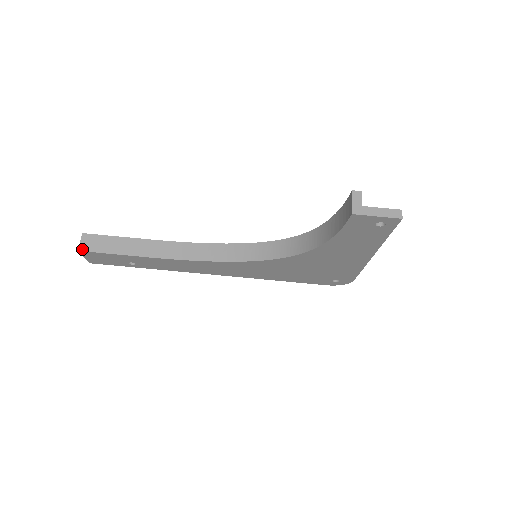
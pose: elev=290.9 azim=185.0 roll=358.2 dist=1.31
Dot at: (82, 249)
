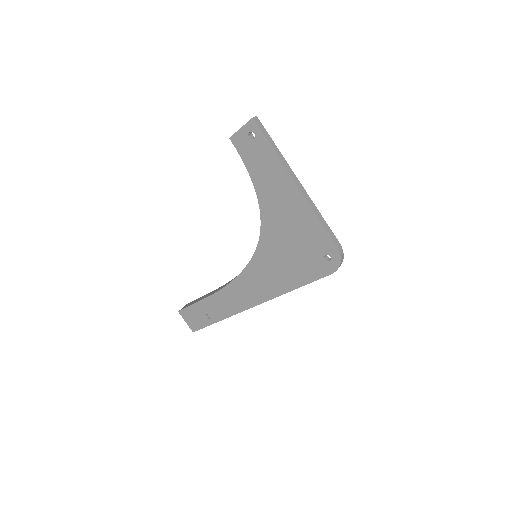
Dot at: (180, 310)
